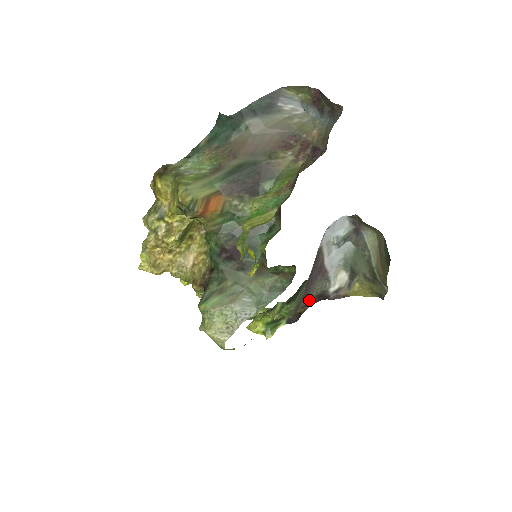
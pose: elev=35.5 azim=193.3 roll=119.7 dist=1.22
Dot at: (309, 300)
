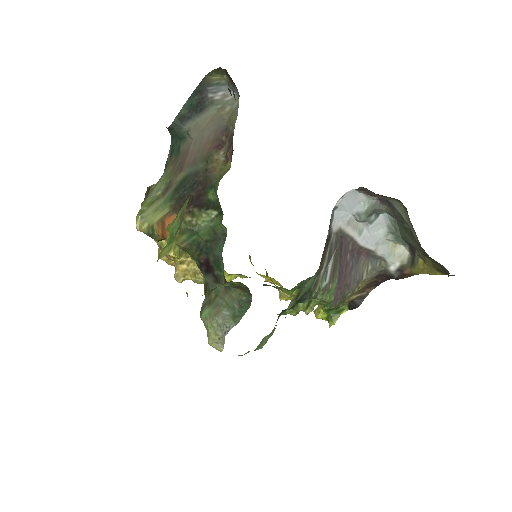
Dot at: (366, 283)
